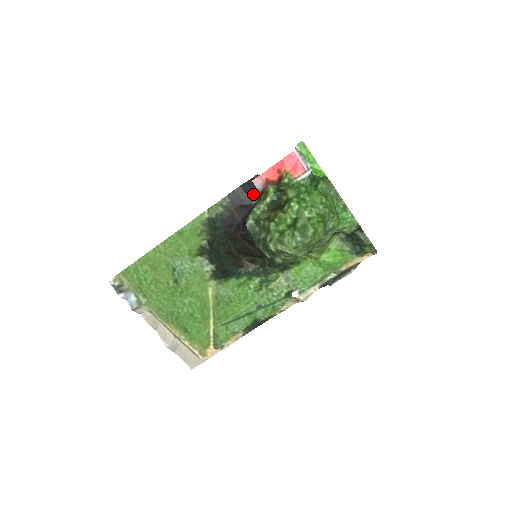
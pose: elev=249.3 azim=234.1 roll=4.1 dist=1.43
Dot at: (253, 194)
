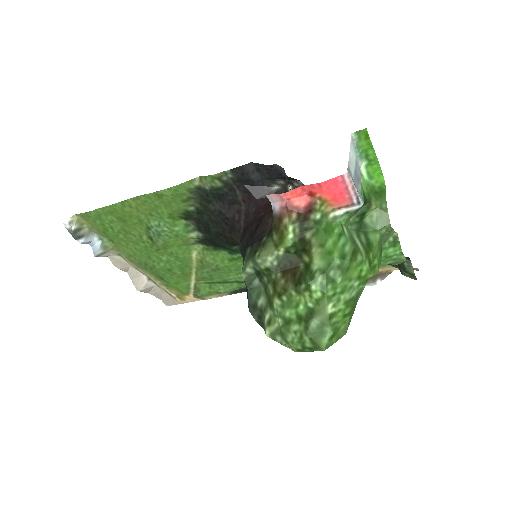
Dot at: (269, 177)
